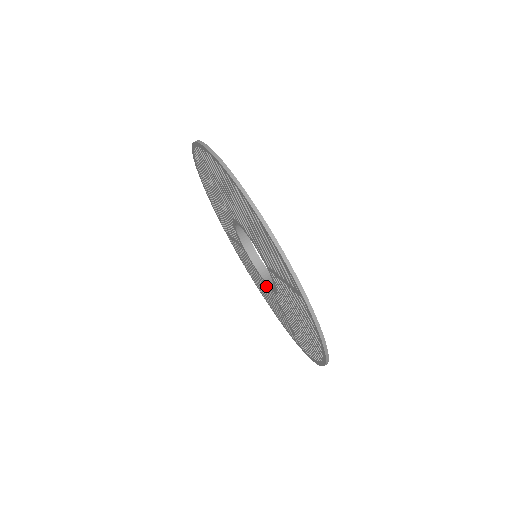
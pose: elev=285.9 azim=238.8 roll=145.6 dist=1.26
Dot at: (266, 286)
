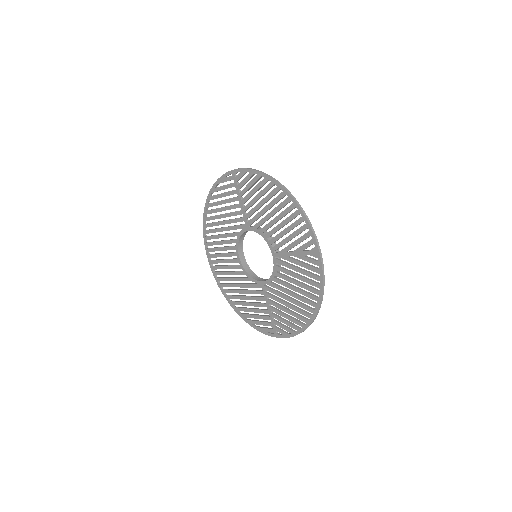
Dot at: (279, 270)
